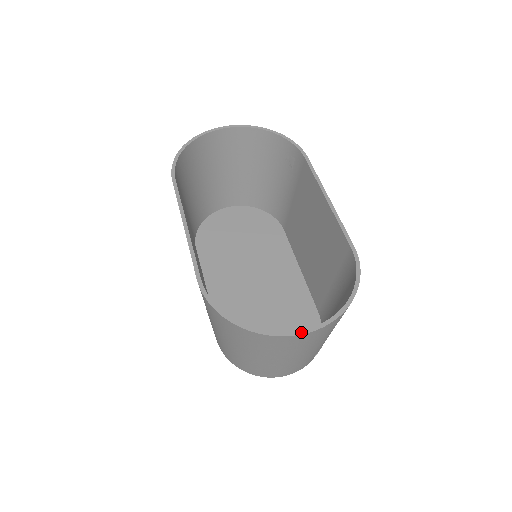
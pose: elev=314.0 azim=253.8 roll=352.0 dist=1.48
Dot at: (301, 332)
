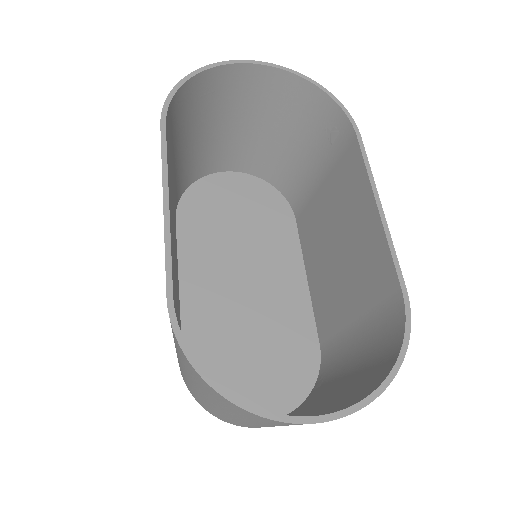
Dot at: (311, 419)
